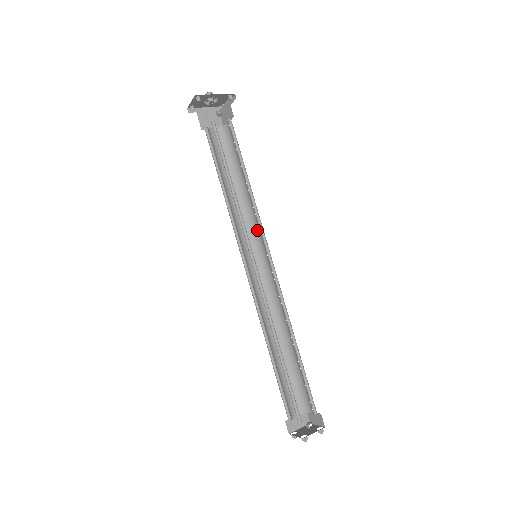
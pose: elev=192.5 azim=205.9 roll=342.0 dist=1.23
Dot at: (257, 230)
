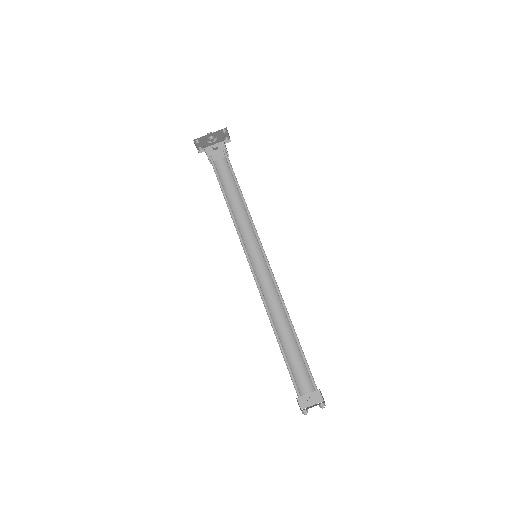
Dot at: occluded
